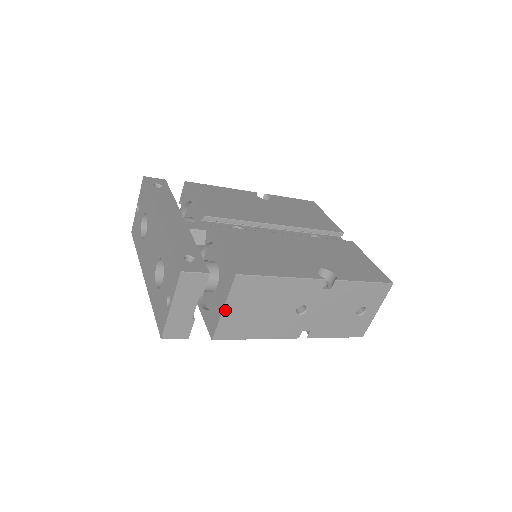
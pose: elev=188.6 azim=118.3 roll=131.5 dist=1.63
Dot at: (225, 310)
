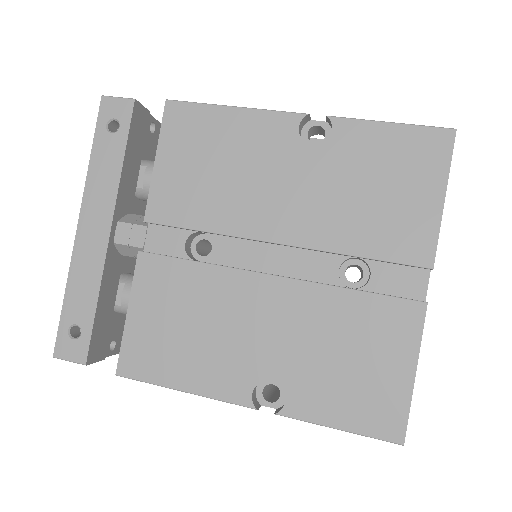
Dot at: occluded
